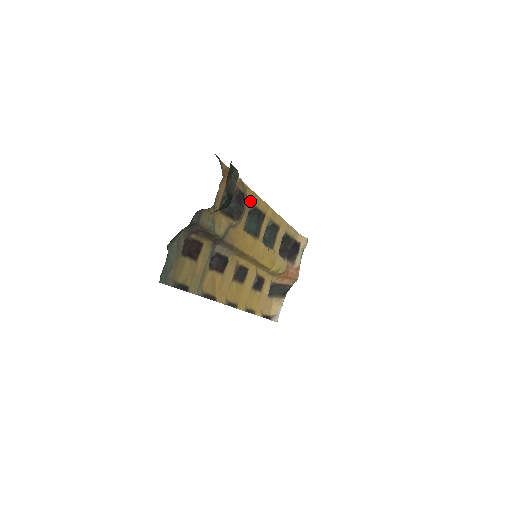
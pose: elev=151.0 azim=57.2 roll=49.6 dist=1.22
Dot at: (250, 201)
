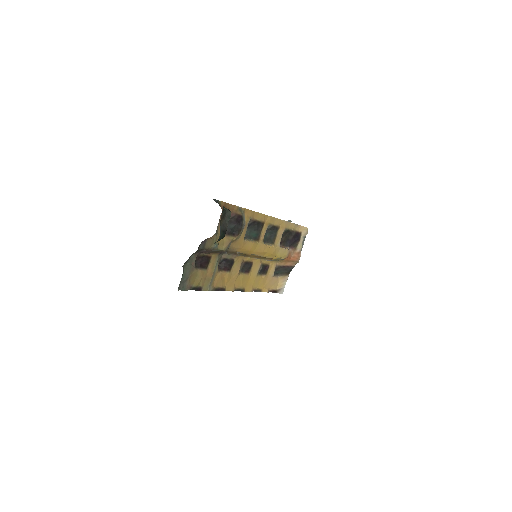
Dot at: (249, 218)
